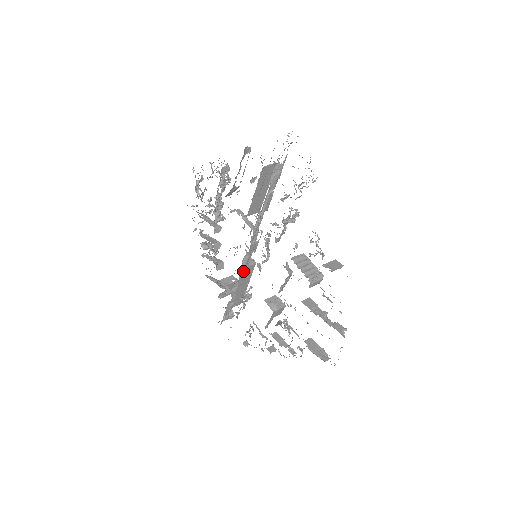
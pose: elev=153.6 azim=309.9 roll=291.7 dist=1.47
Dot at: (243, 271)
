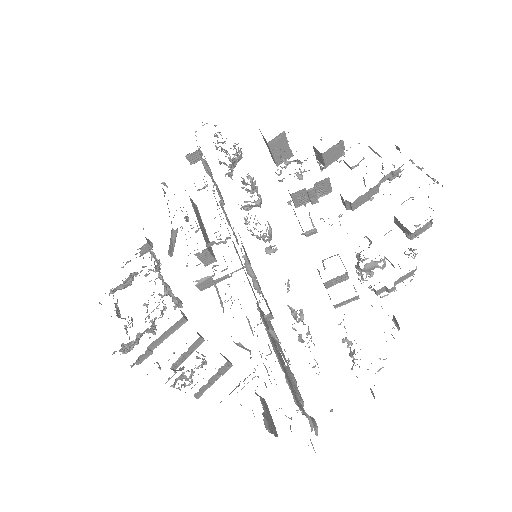
Dot at: (260, 290)
